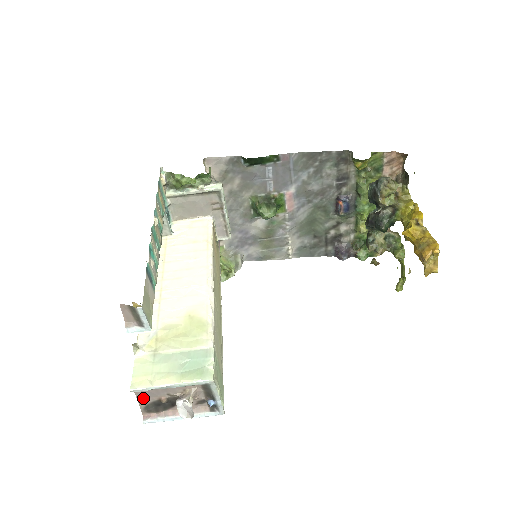
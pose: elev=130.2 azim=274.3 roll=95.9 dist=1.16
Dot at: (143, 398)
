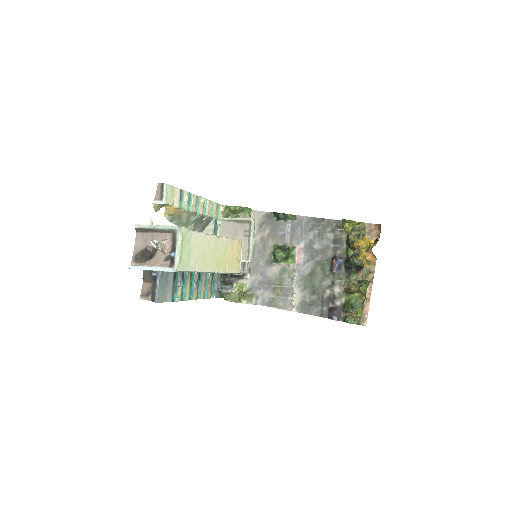
Dot at: (138, 244)
